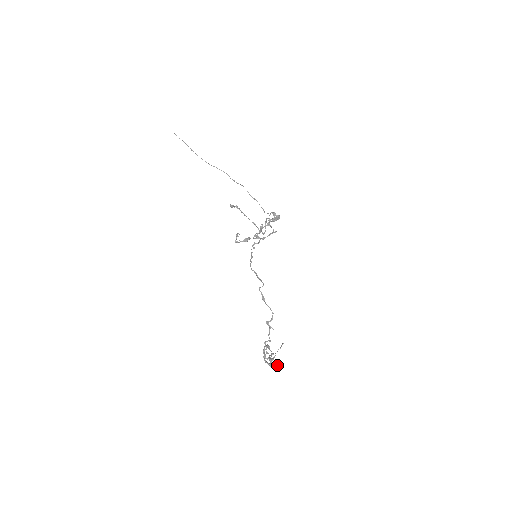
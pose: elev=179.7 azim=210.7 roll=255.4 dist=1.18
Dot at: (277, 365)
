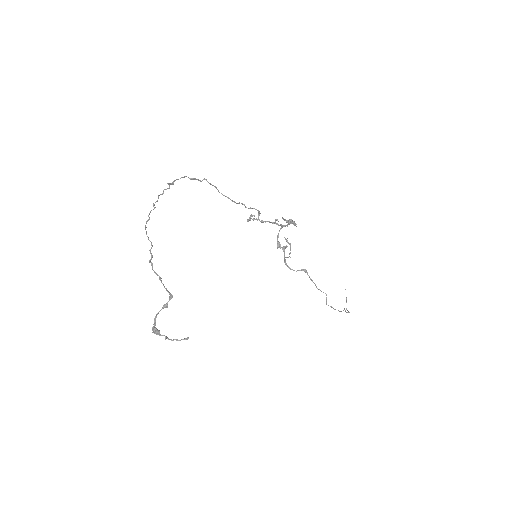
Dot at: occluded
